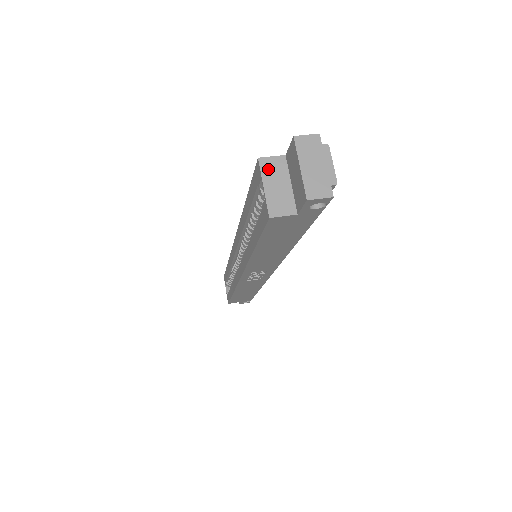
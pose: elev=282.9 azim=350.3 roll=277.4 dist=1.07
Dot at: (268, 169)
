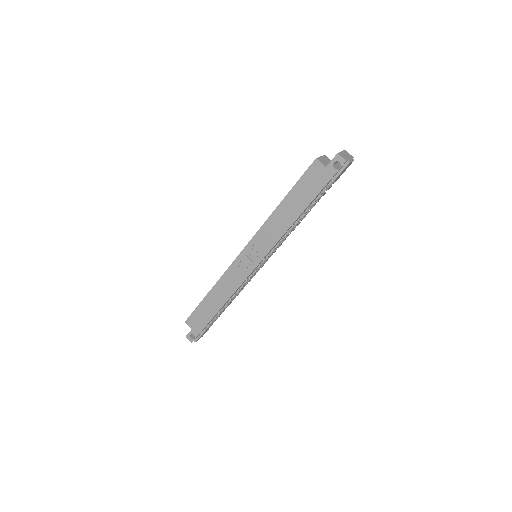
Dot at: (326, 158)
